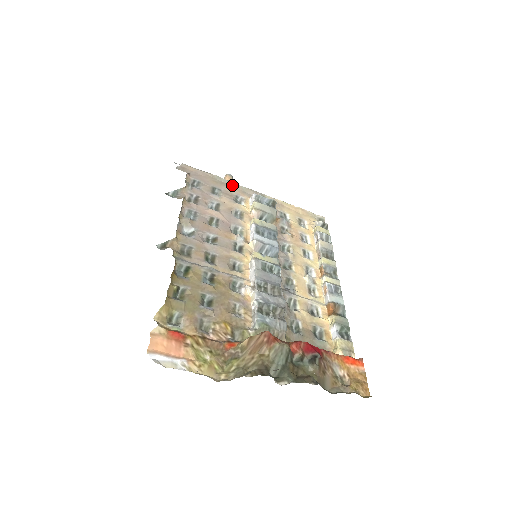
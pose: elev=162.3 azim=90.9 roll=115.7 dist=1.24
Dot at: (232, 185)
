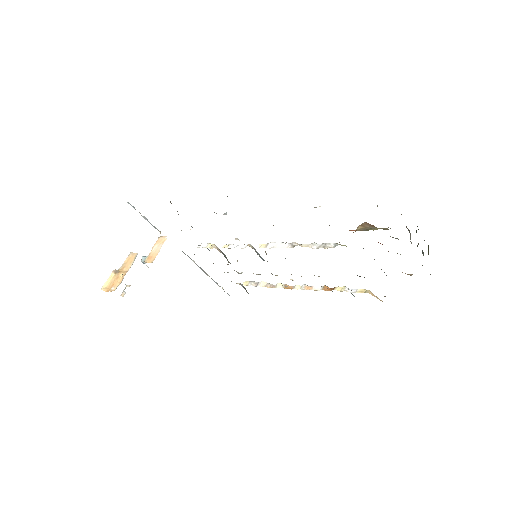
Dot at: occluded
